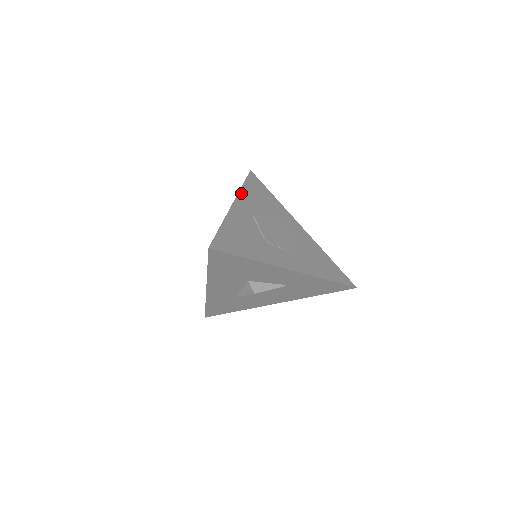
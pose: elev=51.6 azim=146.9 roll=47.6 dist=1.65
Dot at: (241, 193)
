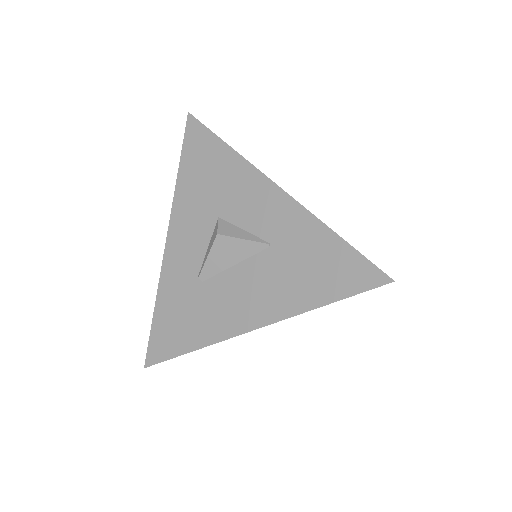
Dot at: occluded
